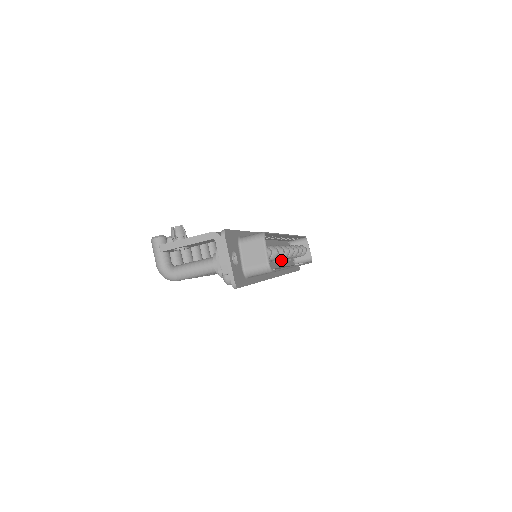
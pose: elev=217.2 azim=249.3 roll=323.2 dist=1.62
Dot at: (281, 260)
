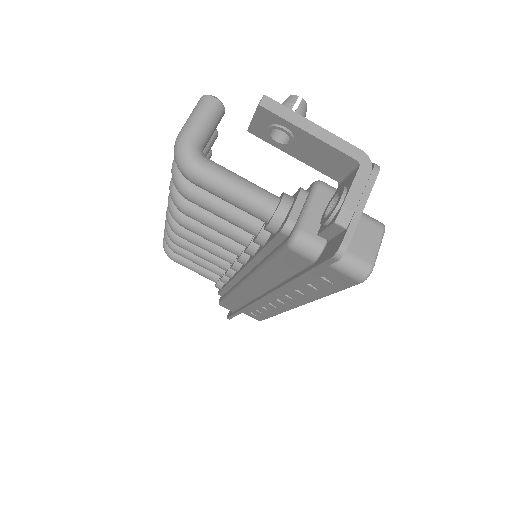
Dot at: occluded
